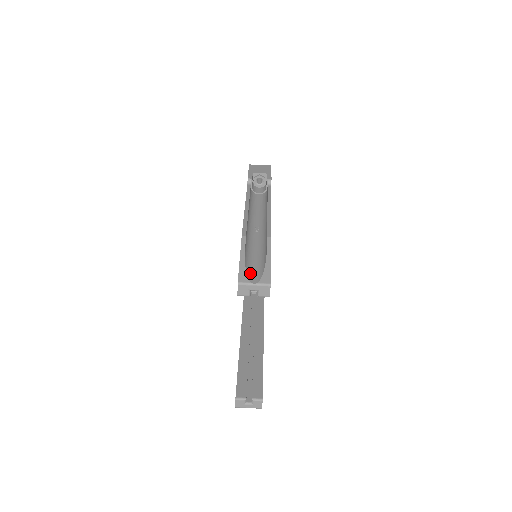
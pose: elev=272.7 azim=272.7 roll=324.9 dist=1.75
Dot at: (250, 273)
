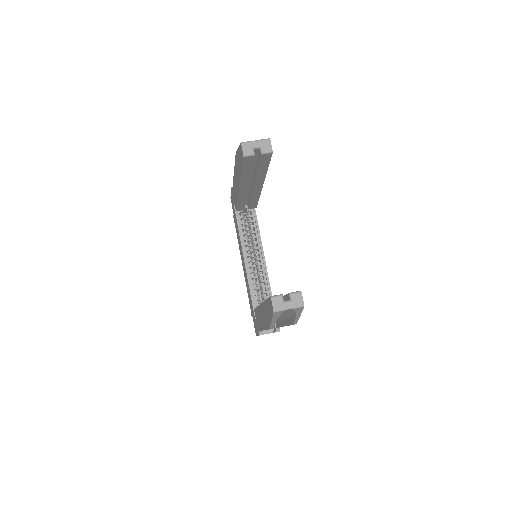
Dot at: occluded
